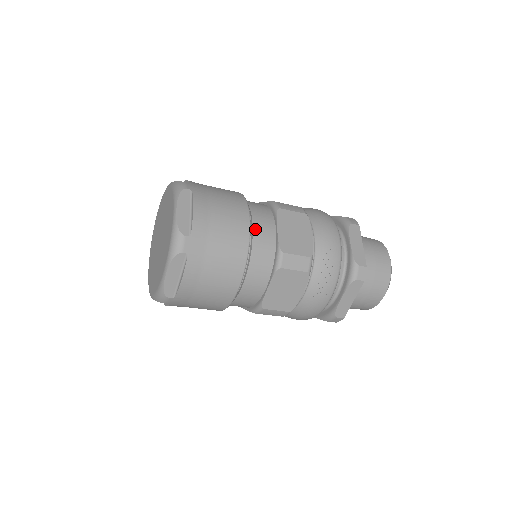
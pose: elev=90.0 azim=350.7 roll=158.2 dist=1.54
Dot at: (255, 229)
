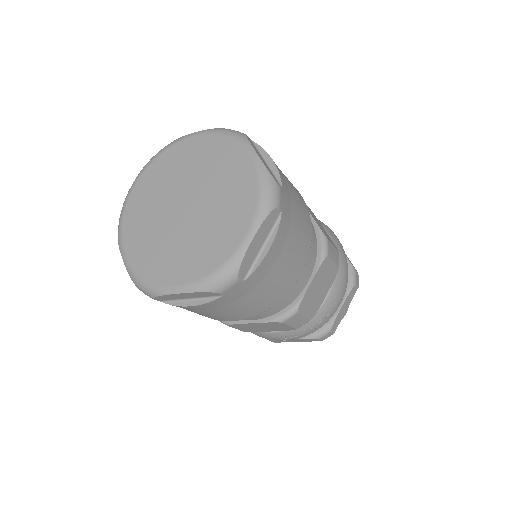
Dot at: occluded
